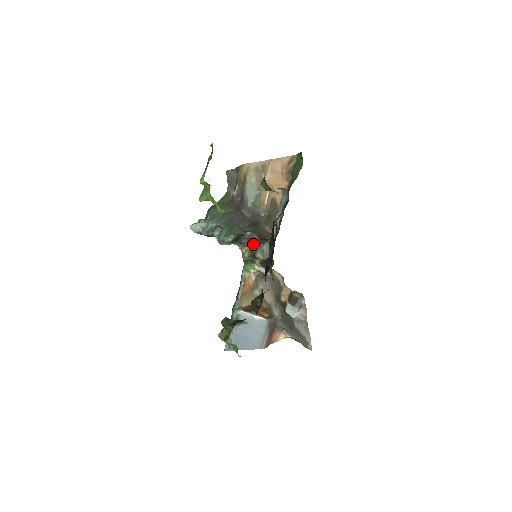
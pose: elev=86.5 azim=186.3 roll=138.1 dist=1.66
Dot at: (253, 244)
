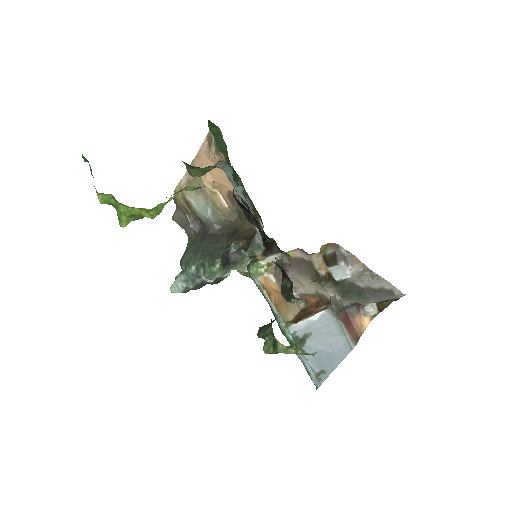
Dot at: occluded
